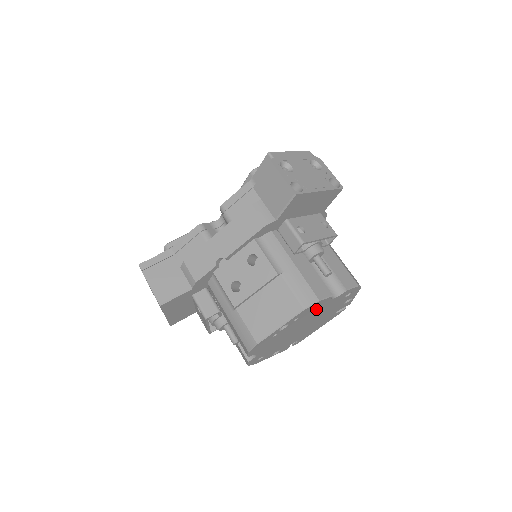
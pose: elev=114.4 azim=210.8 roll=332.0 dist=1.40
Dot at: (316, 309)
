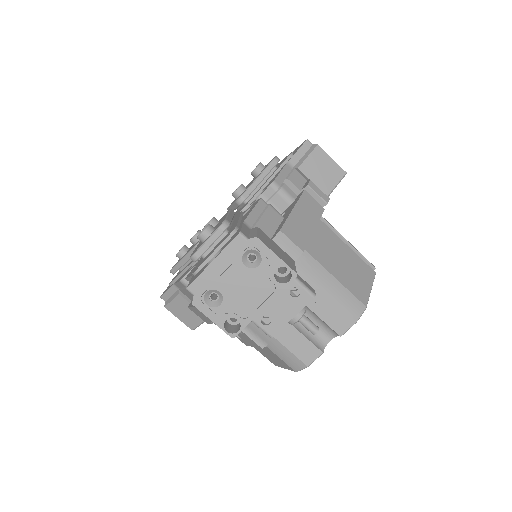
Dot at: occluded
